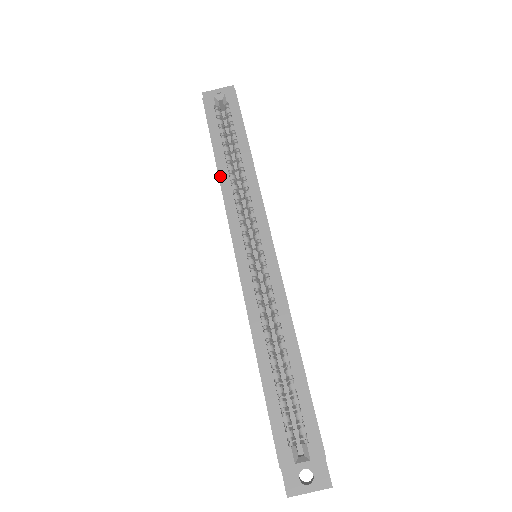
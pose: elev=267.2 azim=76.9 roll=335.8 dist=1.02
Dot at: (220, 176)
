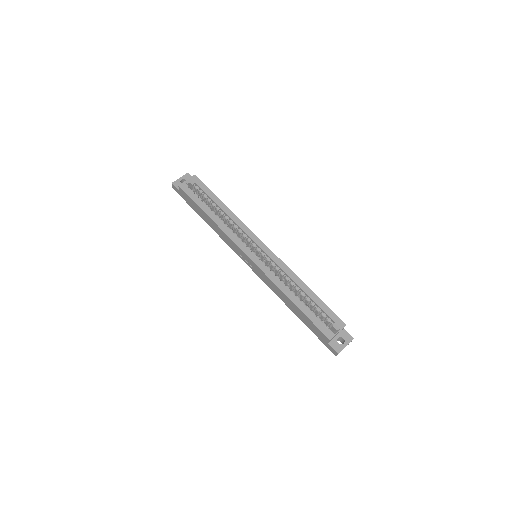
Dot at: (216, 223)
